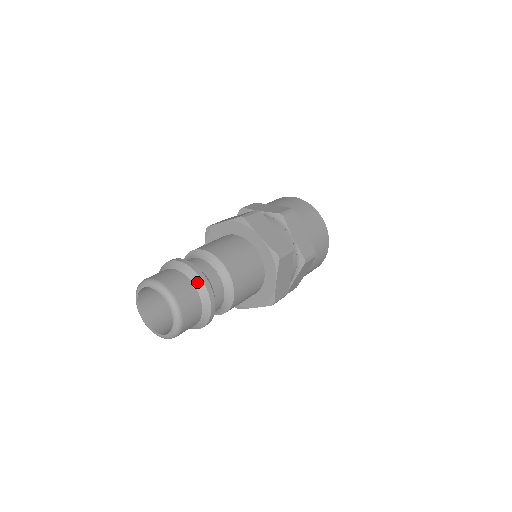
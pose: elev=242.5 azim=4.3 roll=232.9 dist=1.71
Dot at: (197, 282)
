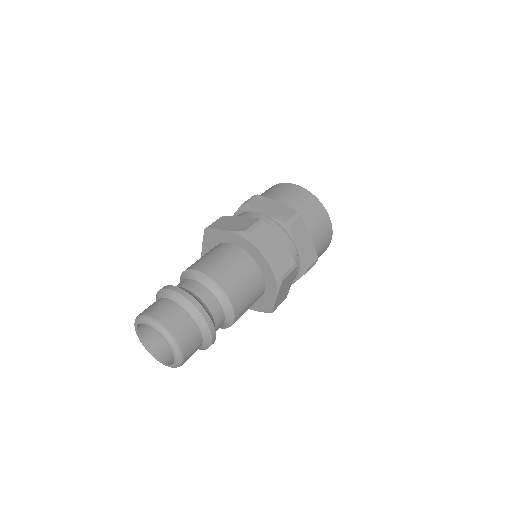
Dot at: (199, 319)
